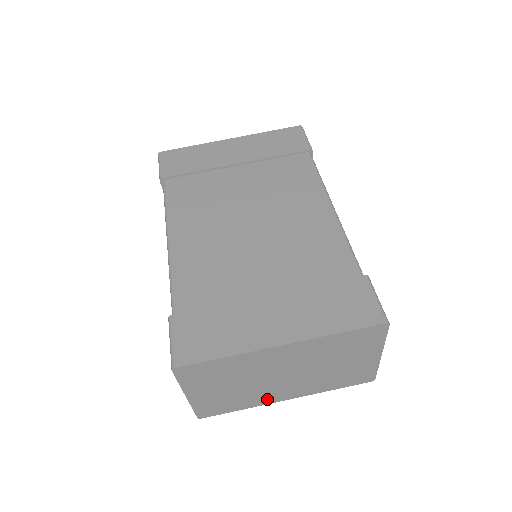
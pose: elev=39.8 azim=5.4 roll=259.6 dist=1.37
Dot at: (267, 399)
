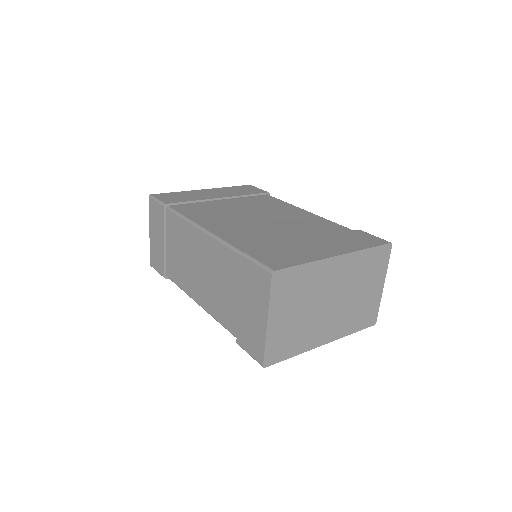
Dot at: (313, 340)
